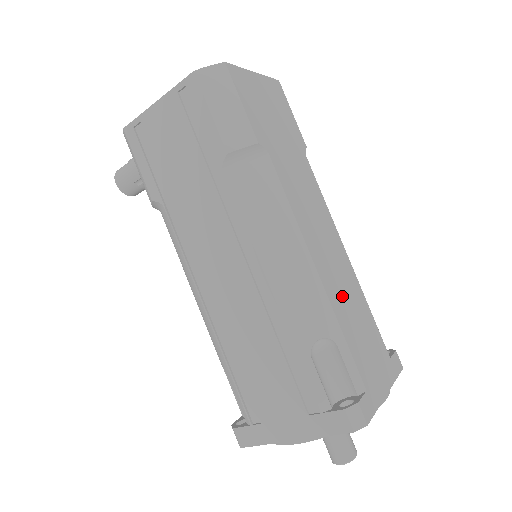
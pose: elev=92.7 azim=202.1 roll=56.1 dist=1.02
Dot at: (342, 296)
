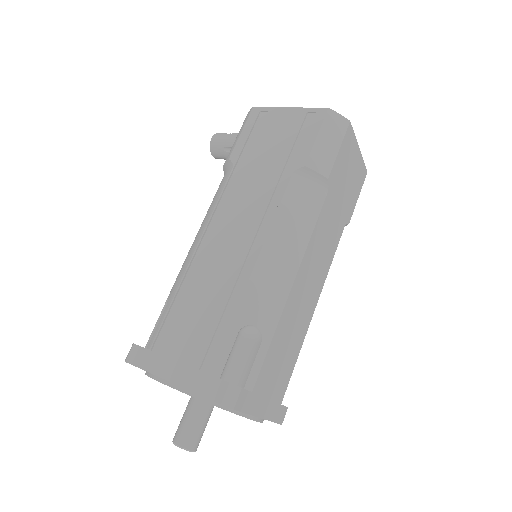
Dot at: (291, 322)
